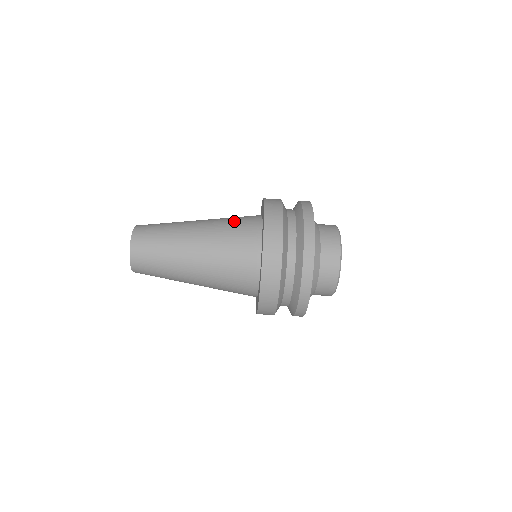
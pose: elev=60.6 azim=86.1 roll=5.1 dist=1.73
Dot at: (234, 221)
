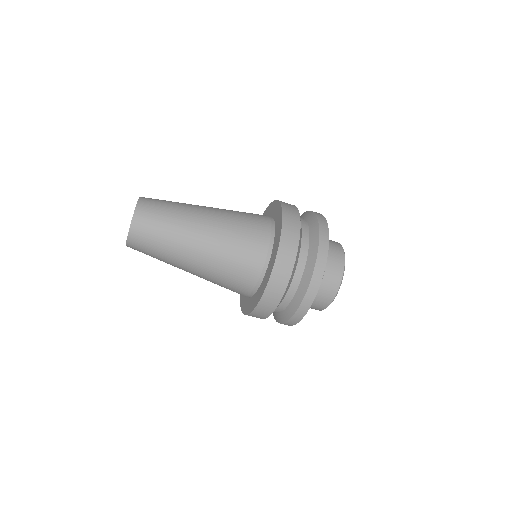
Dot at: (242, 246)
